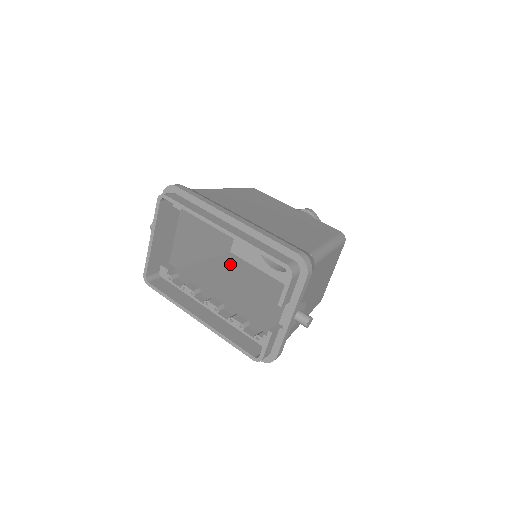
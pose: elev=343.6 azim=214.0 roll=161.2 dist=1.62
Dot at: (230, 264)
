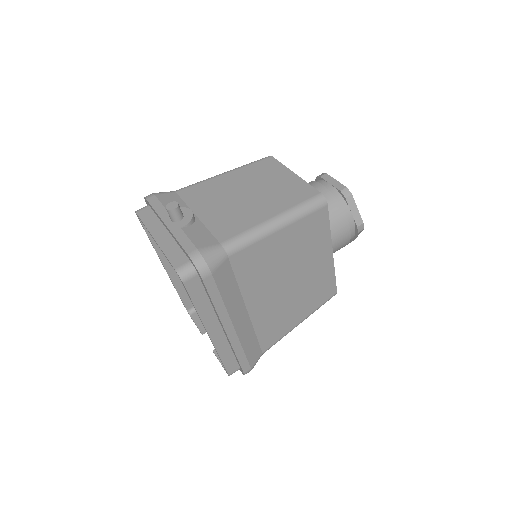
Dot at: occluded
